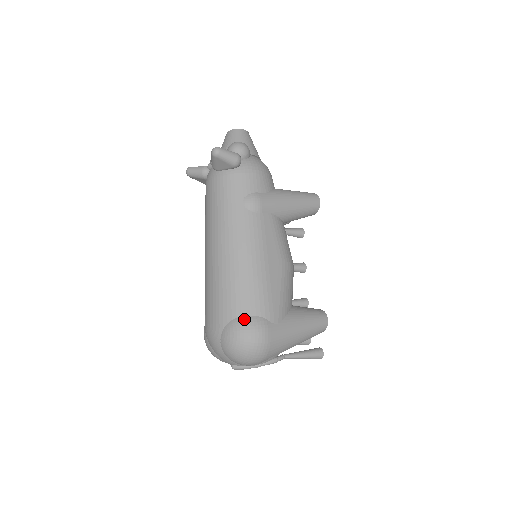
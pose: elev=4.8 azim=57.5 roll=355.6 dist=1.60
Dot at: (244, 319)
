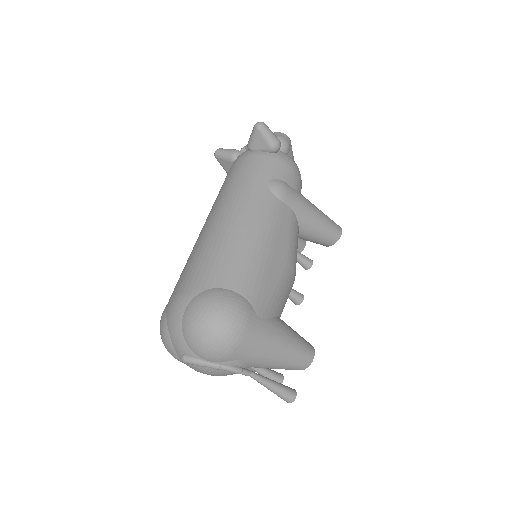
Dot at: (225, 291)
